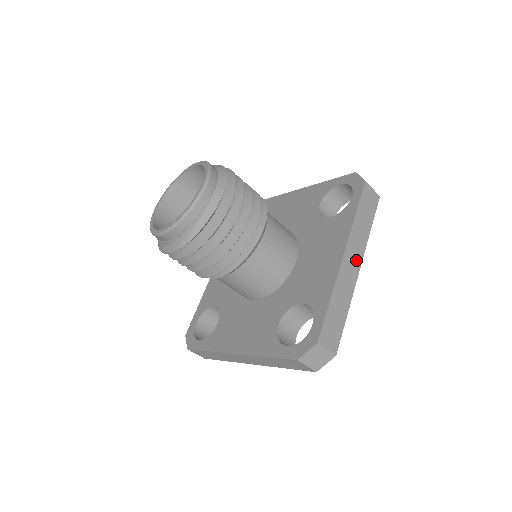
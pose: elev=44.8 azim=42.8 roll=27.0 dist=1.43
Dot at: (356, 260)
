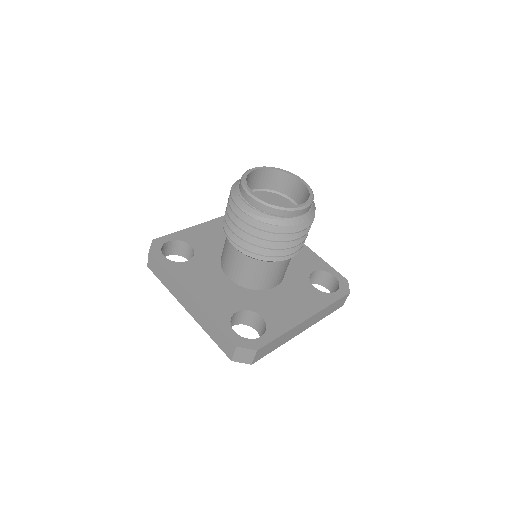
Dot at: (306, 326)
